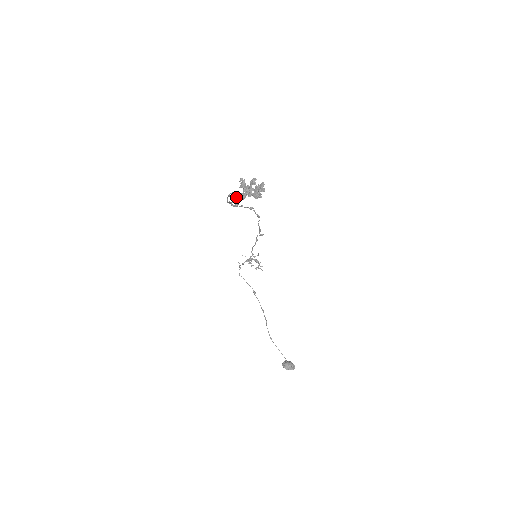
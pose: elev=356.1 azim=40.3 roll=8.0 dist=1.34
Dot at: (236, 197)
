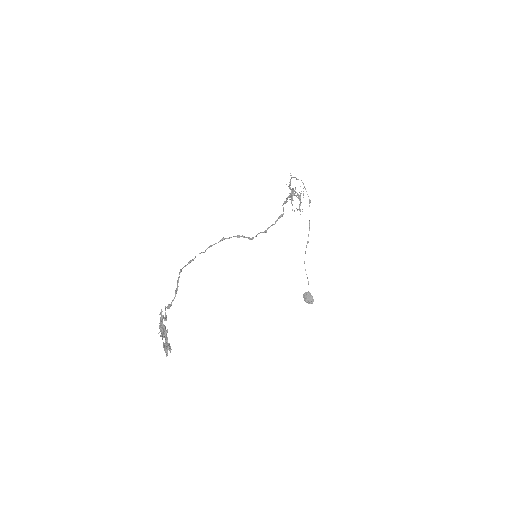
Dot at: occluded
